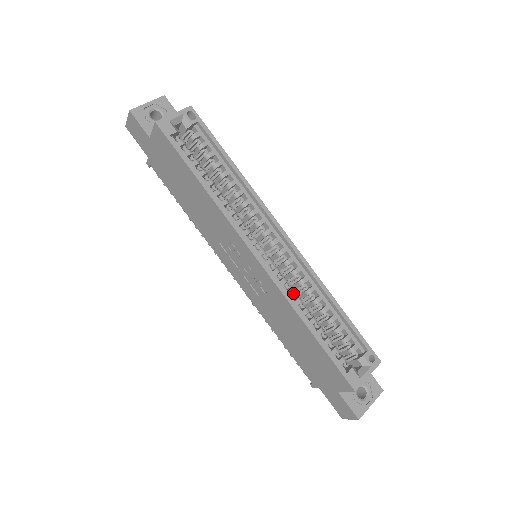
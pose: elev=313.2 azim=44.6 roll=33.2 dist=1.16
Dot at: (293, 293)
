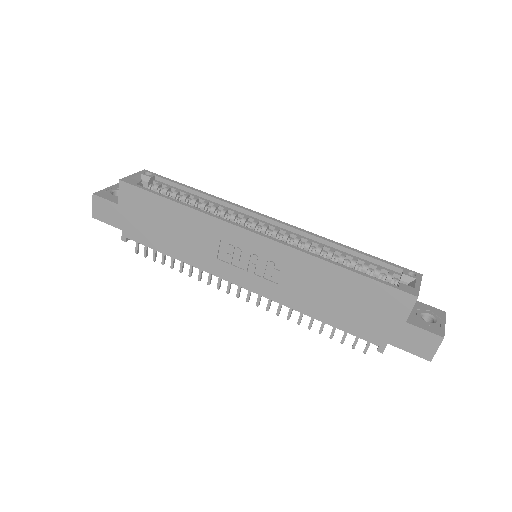
Dot at: occluded
